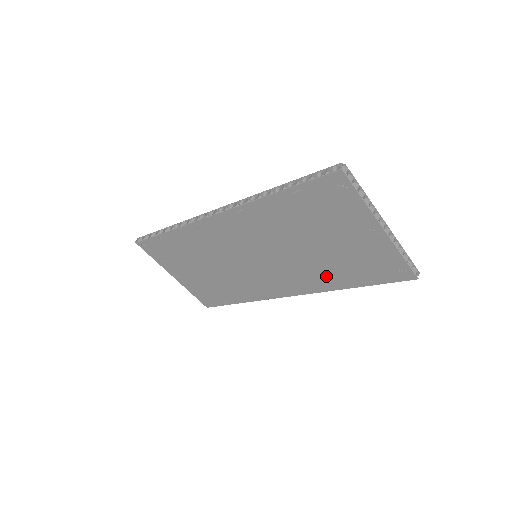
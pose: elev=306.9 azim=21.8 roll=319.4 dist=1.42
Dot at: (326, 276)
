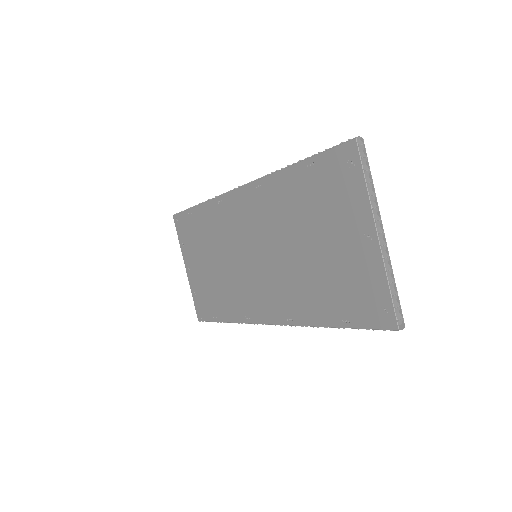
Dot at: (308, 300)
